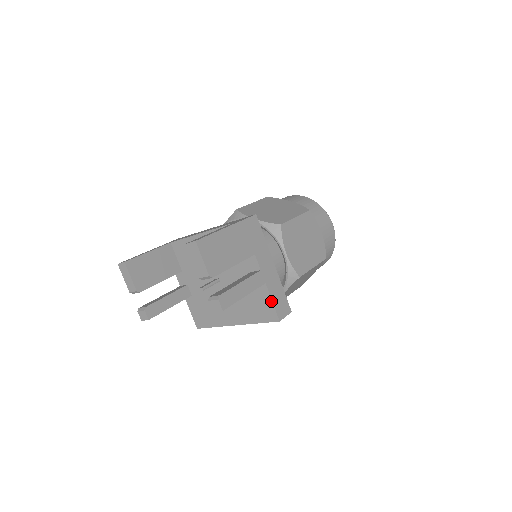
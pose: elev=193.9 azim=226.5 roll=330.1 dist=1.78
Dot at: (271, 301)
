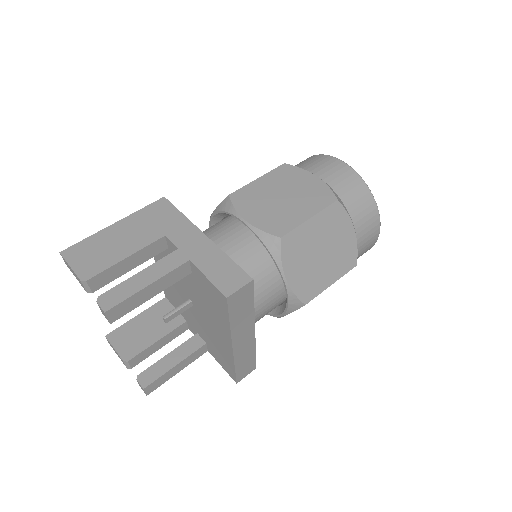
Dot at: (206, 278)
